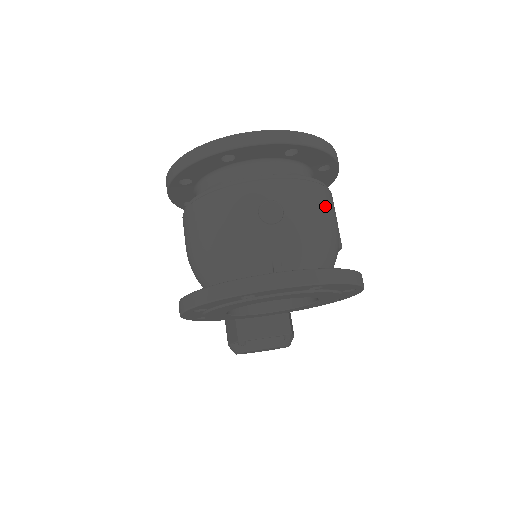
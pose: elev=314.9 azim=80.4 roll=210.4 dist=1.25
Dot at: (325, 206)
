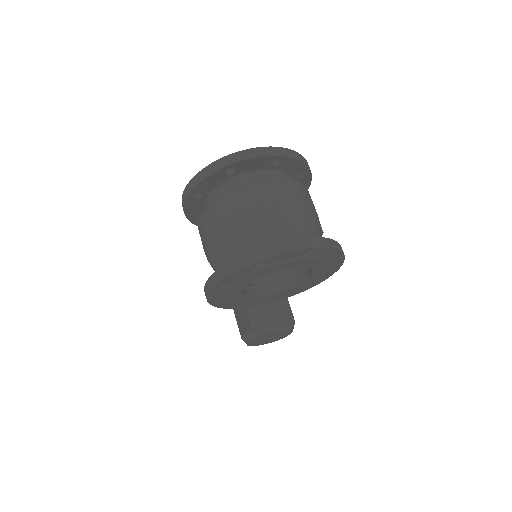
Dot at: (306, 199)
